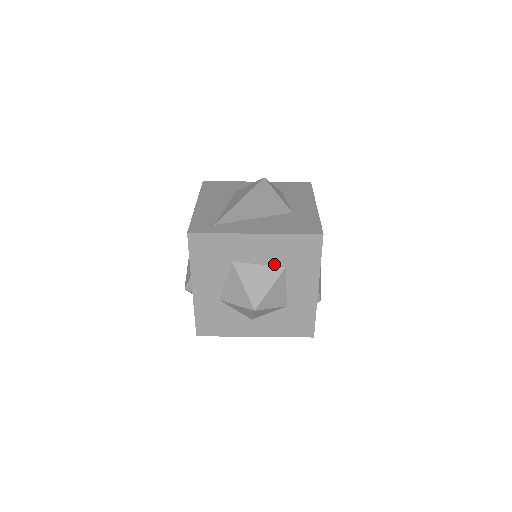
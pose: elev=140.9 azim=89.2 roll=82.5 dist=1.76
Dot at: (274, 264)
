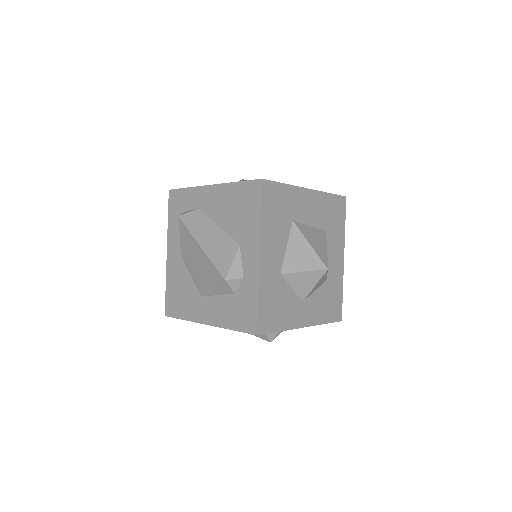
Dot at: (319, 227)
